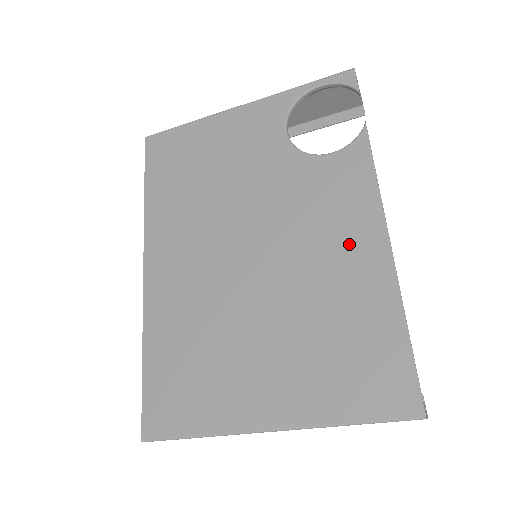
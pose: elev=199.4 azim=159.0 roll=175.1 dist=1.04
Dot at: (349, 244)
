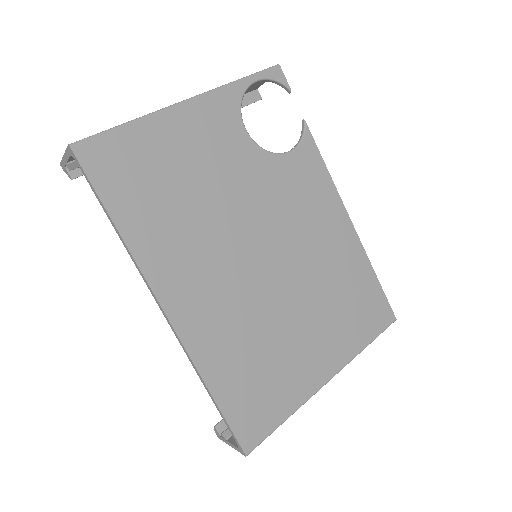
Dot at: (329, 227)
